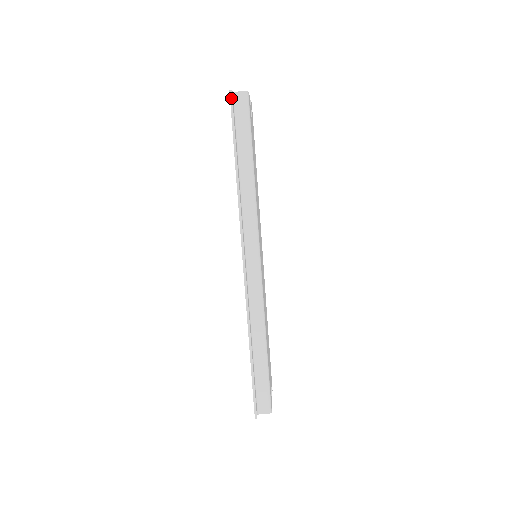
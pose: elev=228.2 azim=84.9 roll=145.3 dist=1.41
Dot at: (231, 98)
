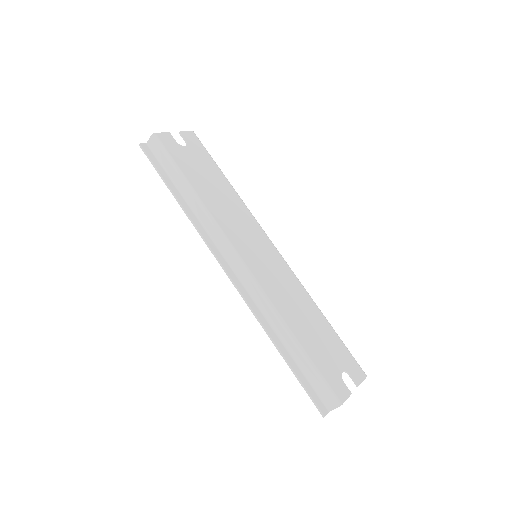
Dot at: (143, 150)
